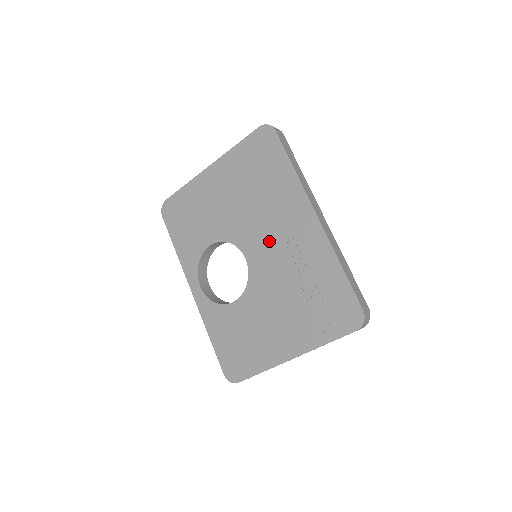
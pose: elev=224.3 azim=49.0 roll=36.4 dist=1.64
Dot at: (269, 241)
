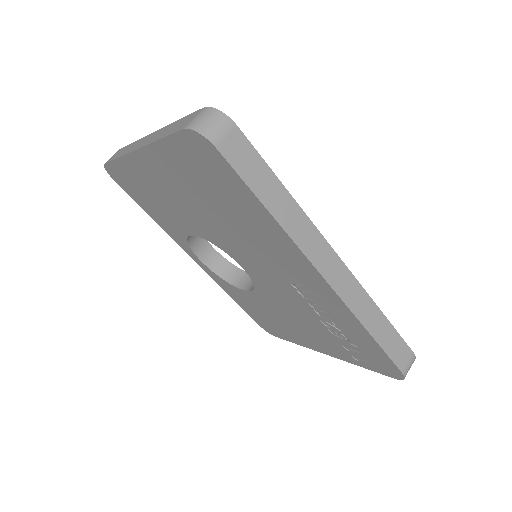
Dot at: (265, 269)
